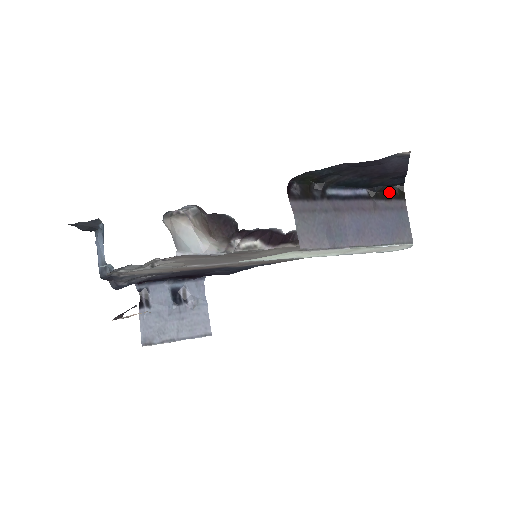
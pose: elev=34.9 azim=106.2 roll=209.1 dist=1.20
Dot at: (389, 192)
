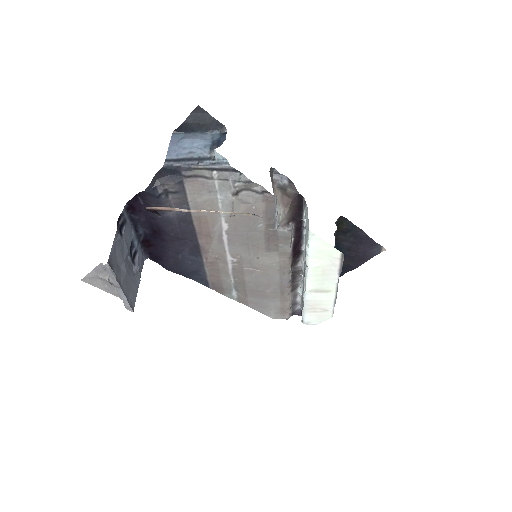
Dot at: occluded
